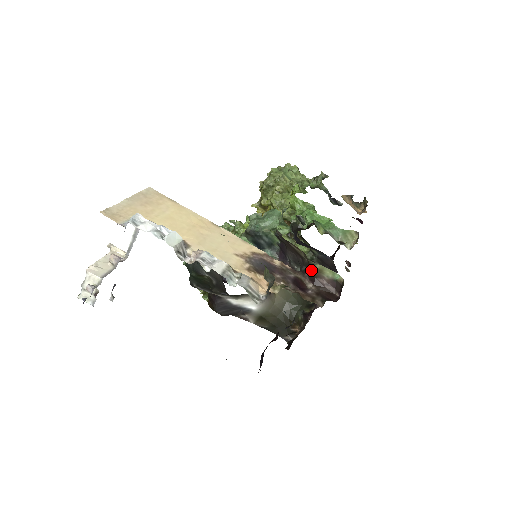
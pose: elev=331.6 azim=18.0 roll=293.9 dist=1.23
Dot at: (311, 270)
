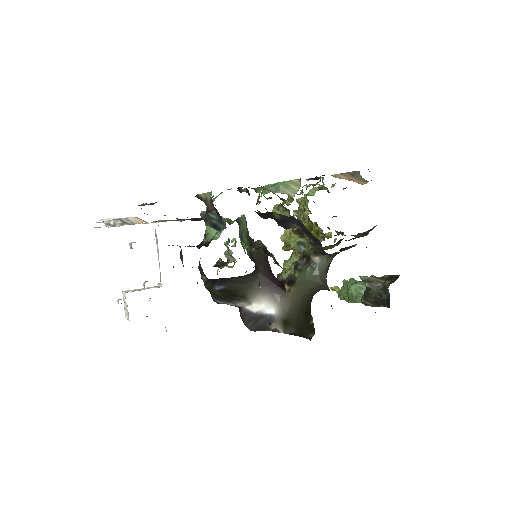
Dot at: (206, 205)
